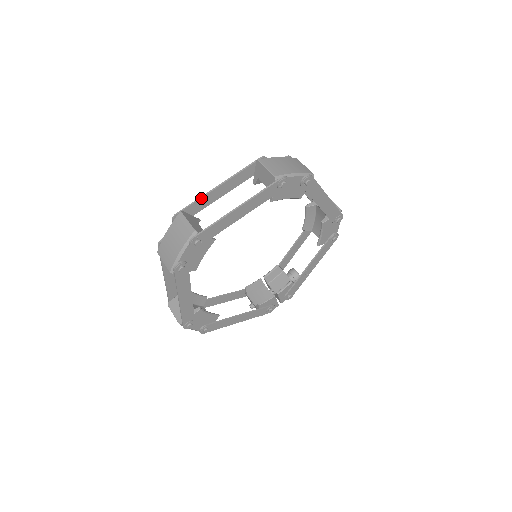
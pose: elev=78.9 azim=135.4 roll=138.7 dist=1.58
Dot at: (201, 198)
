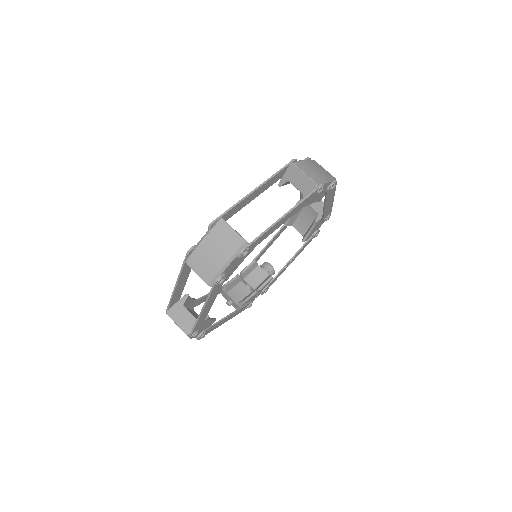
Dot at: (239, 203)
